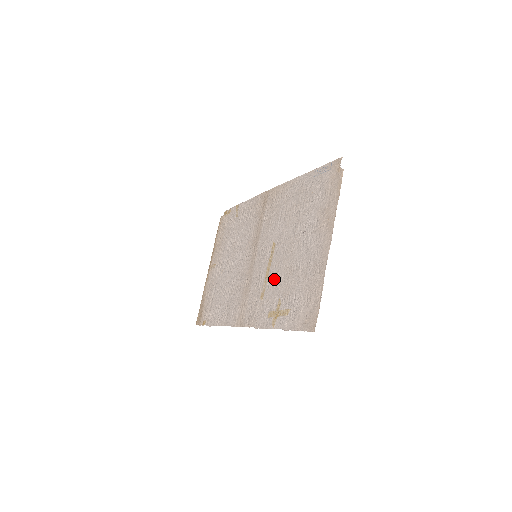
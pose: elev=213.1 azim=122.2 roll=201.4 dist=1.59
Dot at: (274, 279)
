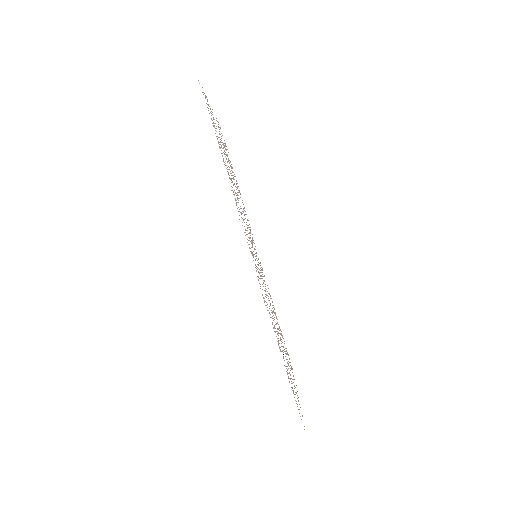
Dot at: occluded
